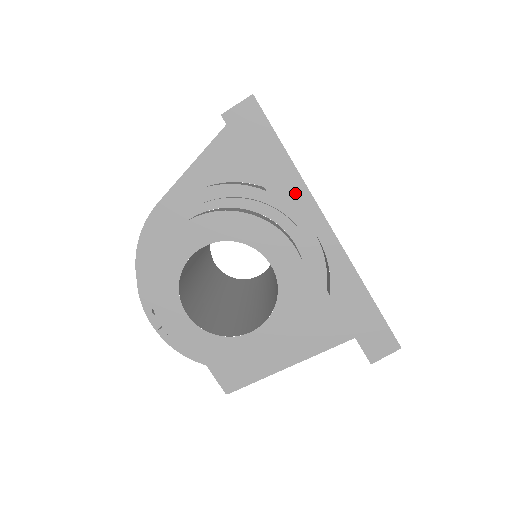
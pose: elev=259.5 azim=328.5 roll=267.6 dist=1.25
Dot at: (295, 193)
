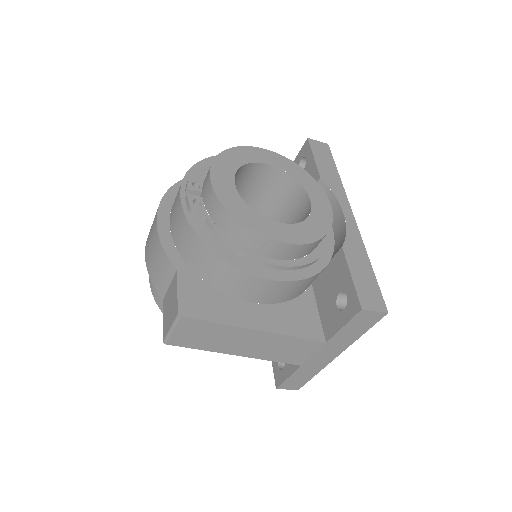
Dot at: (337, 188)
